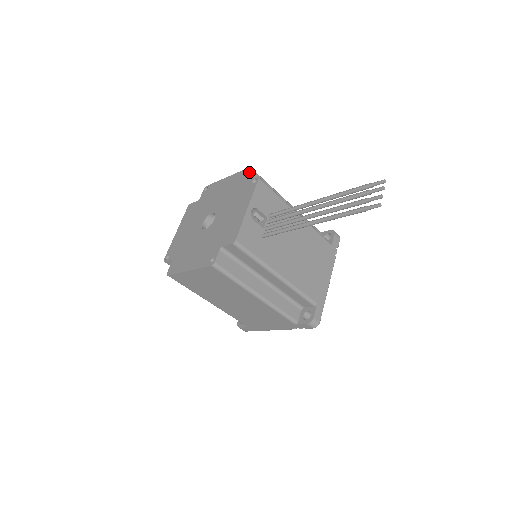
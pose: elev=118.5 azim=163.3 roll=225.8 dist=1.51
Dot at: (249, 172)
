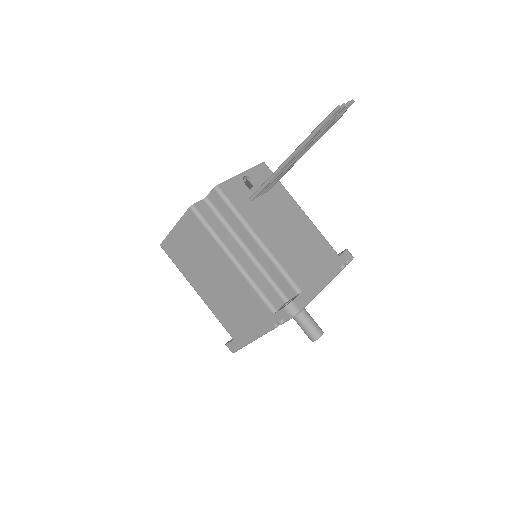
Dot at: occluded
